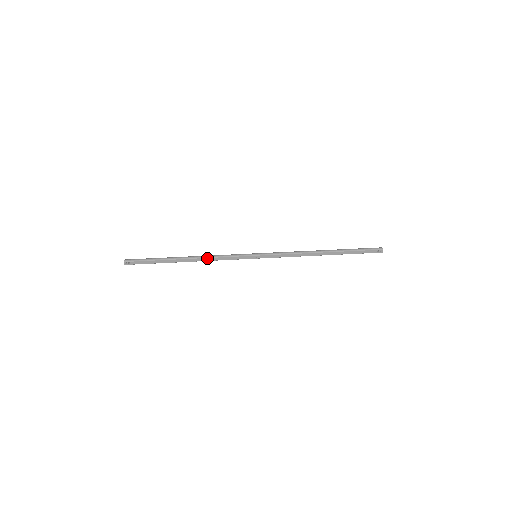
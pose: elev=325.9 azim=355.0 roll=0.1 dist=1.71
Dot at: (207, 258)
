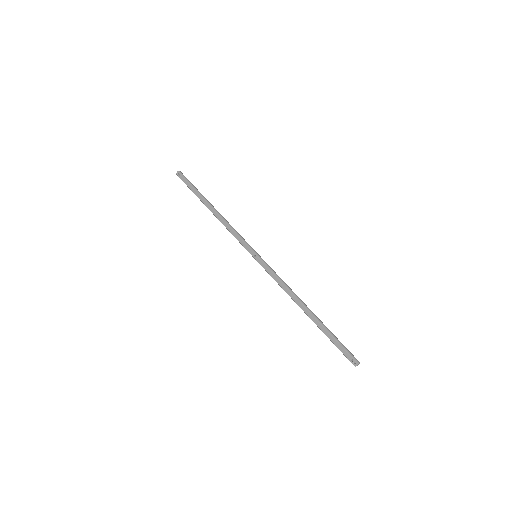
Dot at: (224, 221)
